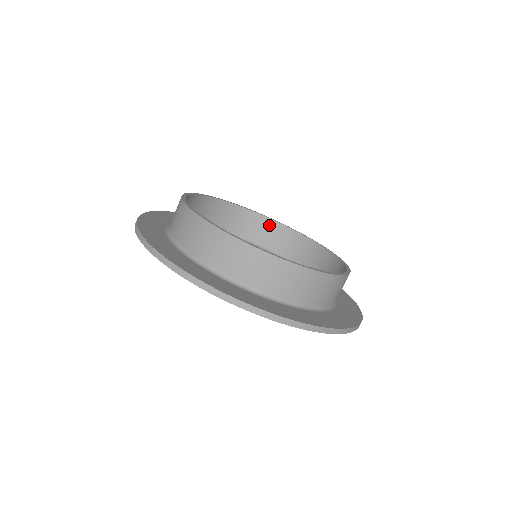
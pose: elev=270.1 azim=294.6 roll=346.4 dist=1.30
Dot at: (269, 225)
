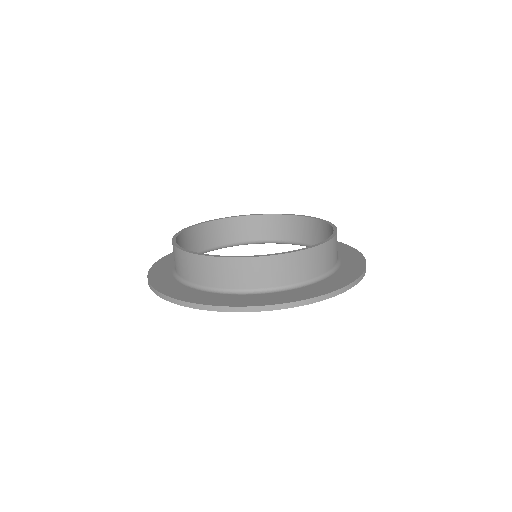
Dot at: (255, 221)
